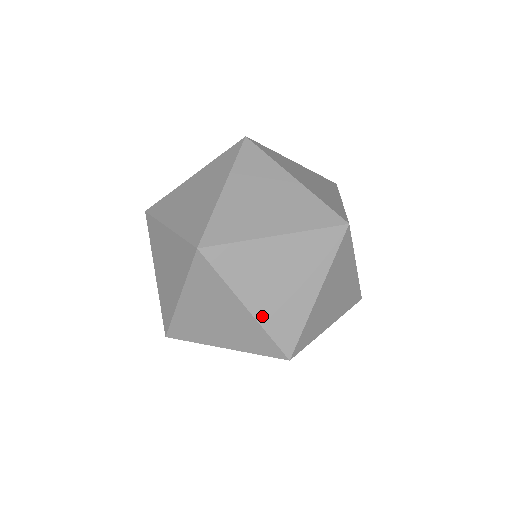
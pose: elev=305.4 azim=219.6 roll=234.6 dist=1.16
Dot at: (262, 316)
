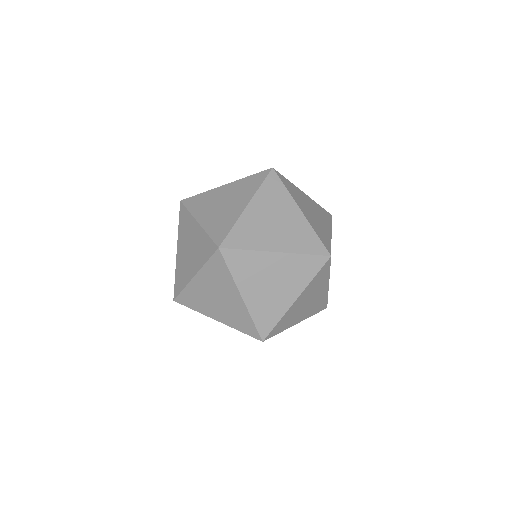
Dot at: occluded
